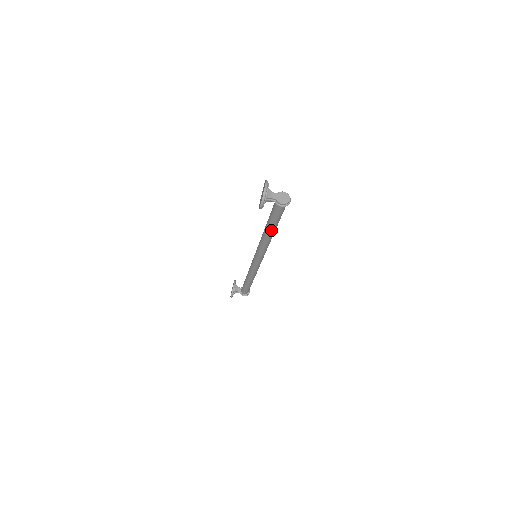
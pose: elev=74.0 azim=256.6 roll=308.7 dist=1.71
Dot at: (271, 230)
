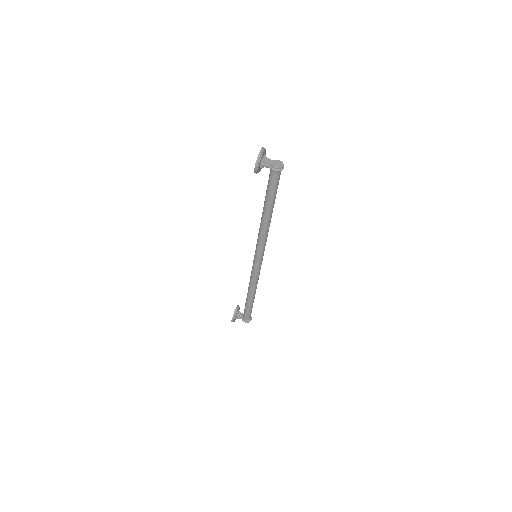
Dot at: (267, 209)
